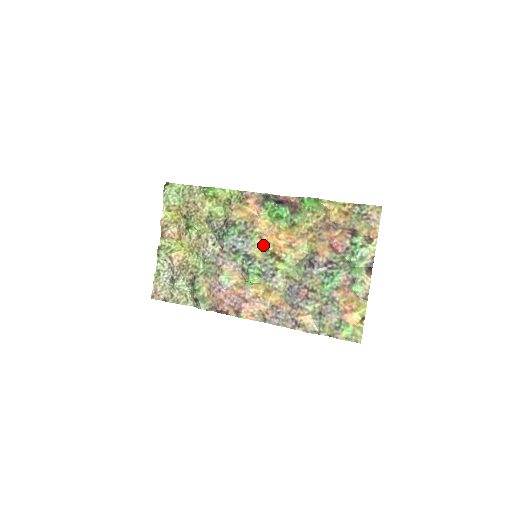
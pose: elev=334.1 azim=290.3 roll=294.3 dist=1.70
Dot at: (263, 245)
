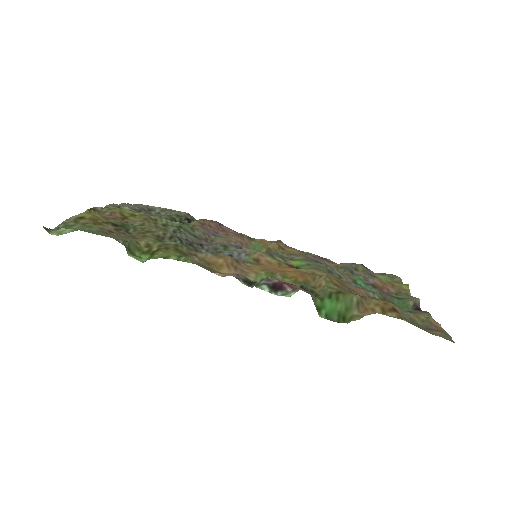
Dot at: (263, 255)
